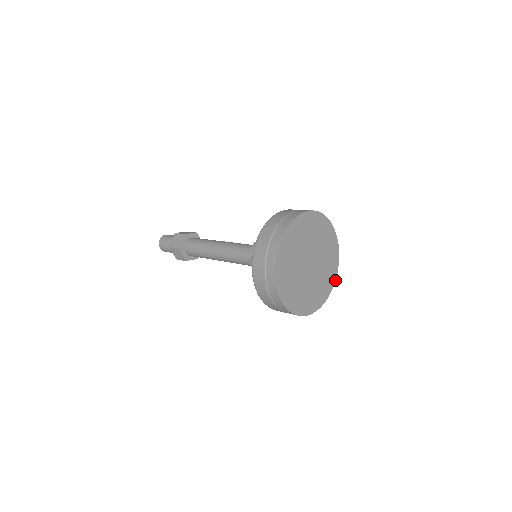
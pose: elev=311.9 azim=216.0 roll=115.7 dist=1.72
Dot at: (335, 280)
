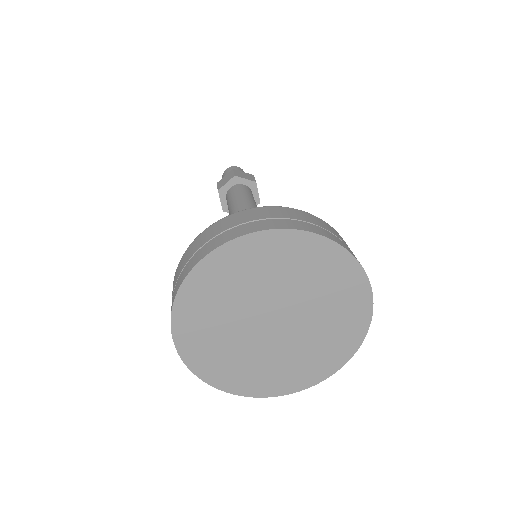
Dot at: (335, 372)
